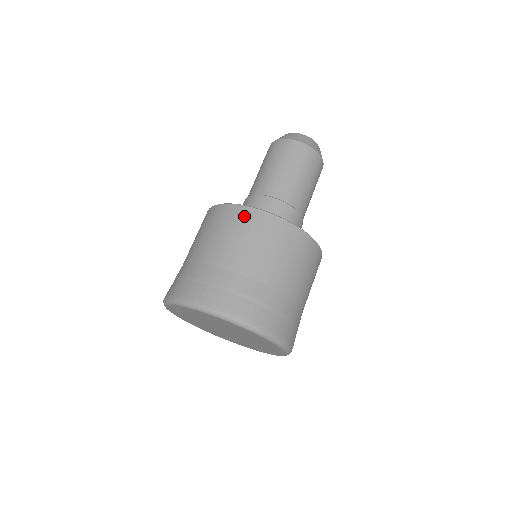
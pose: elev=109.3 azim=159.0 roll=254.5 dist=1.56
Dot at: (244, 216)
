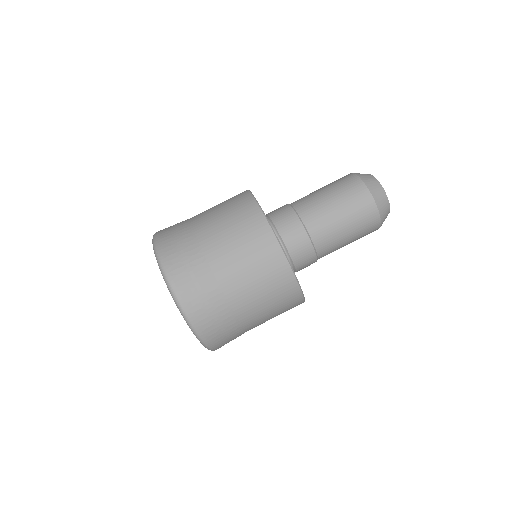
Dot at: (259, 230)
